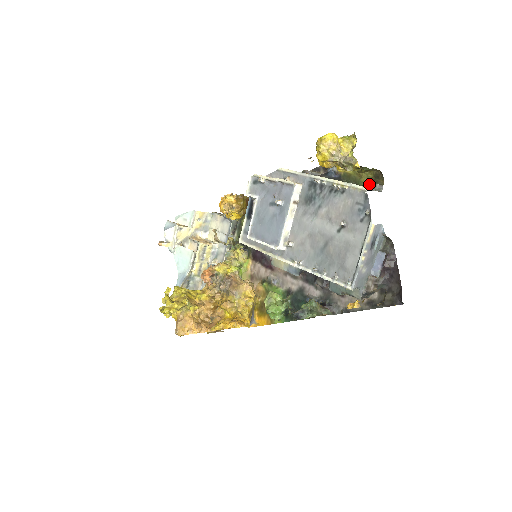
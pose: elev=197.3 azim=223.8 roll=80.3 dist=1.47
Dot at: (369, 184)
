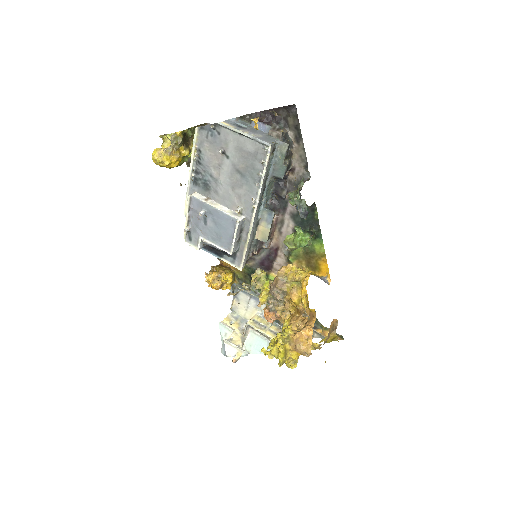
Dot at: occluded
